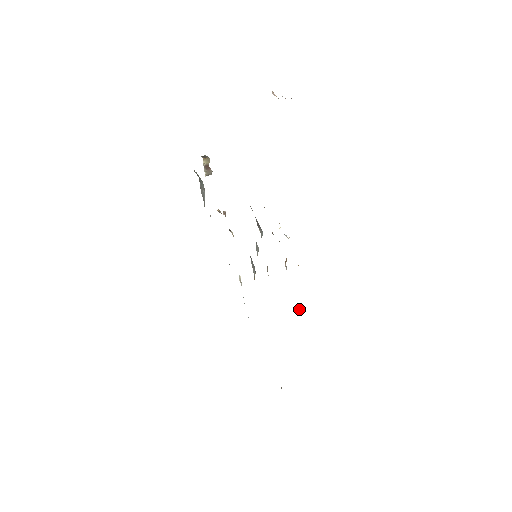
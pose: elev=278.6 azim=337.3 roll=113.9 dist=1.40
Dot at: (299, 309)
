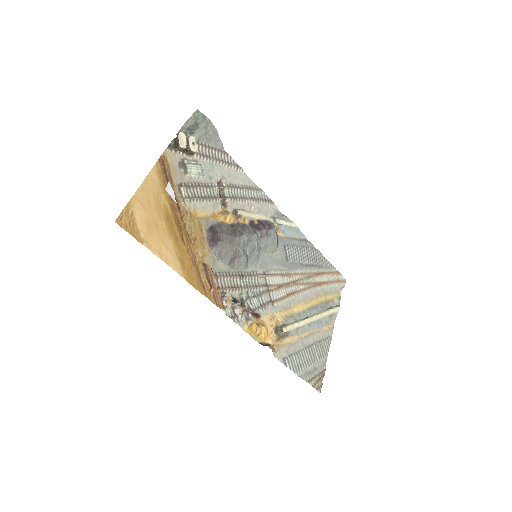
Dot at: (280, 332)
